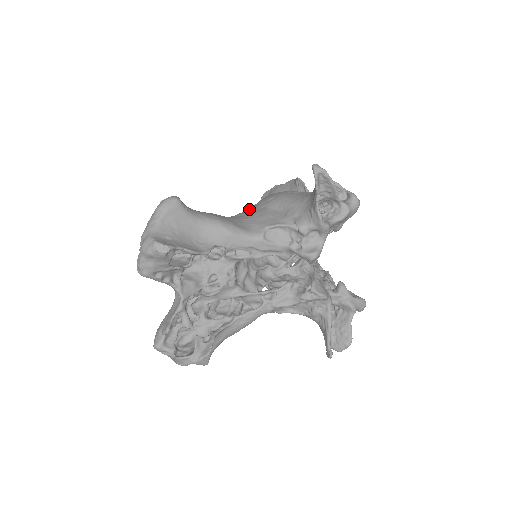
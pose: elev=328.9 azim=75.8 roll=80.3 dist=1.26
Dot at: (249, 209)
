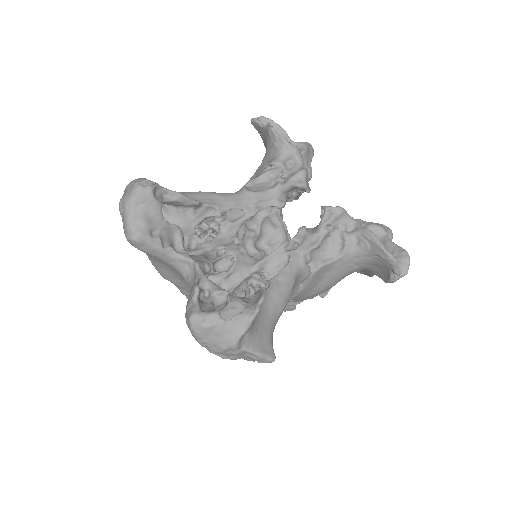
Dot at: occluded
